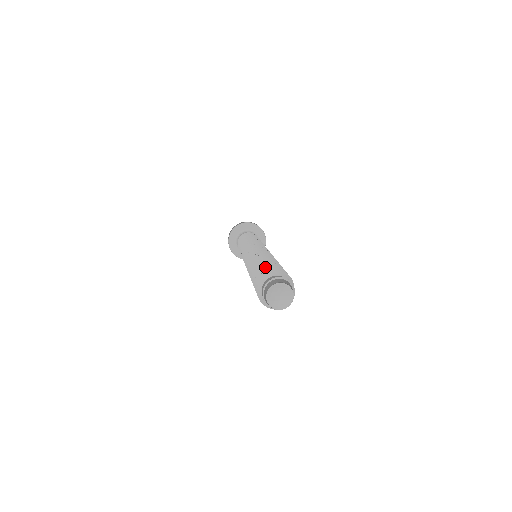
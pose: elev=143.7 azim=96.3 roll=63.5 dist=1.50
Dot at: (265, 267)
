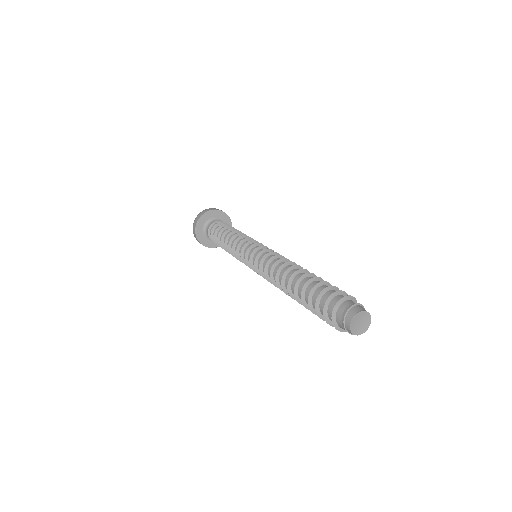
Dot at: (325, 288)
